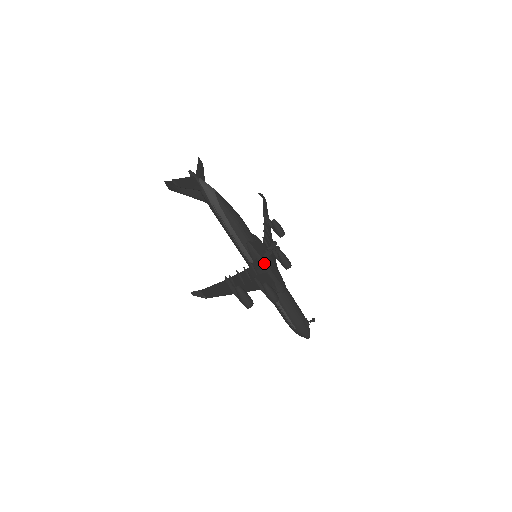
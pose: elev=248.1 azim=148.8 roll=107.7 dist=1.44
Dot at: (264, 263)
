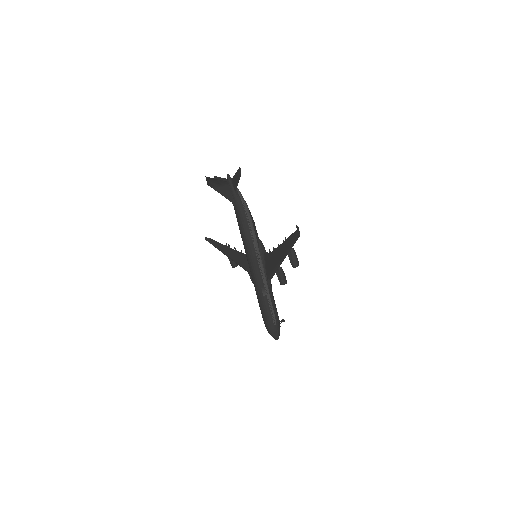
Dot at: occluded
